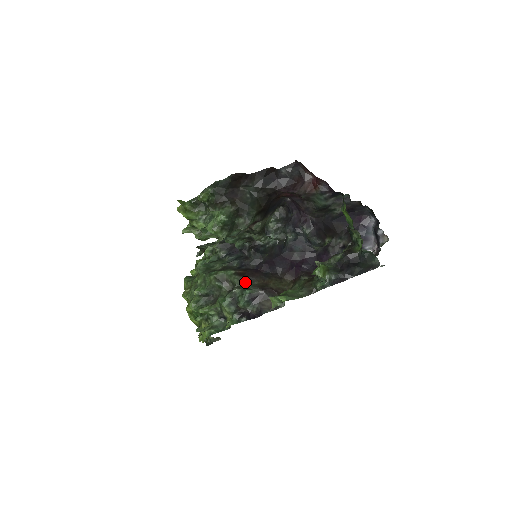
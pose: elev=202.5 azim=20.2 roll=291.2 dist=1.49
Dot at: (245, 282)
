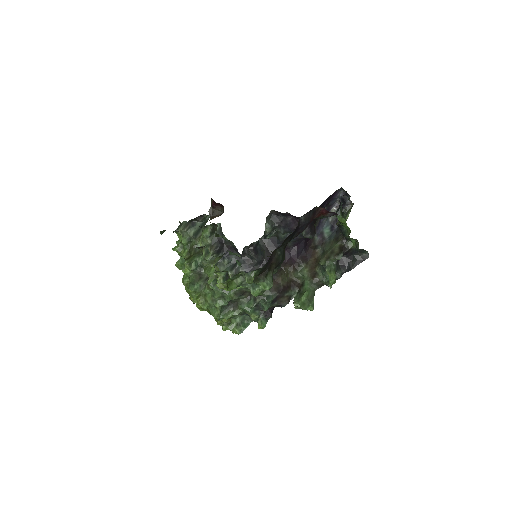
Dot at: occluded
